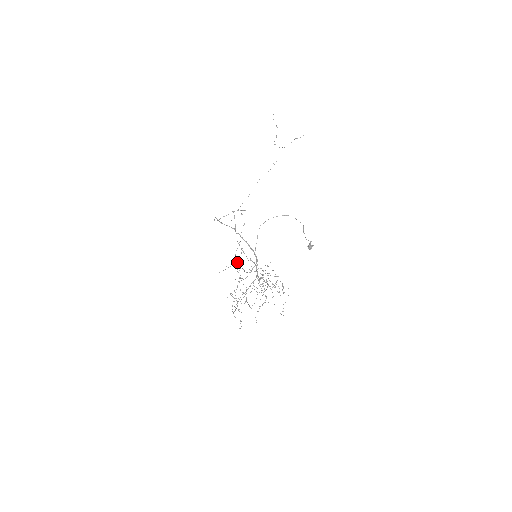
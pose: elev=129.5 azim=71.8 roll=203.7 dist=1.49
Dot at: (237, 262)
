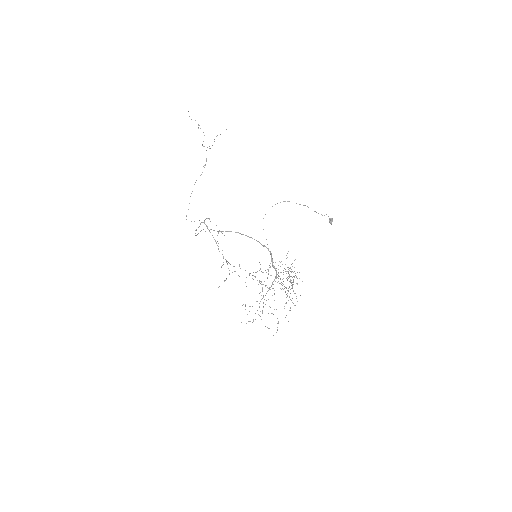
Dot at: (229, 273)
